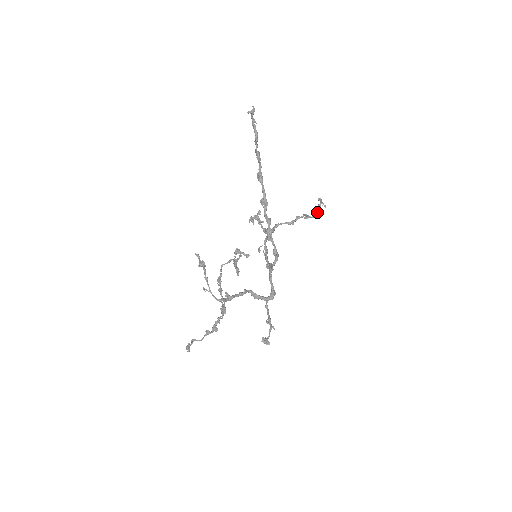
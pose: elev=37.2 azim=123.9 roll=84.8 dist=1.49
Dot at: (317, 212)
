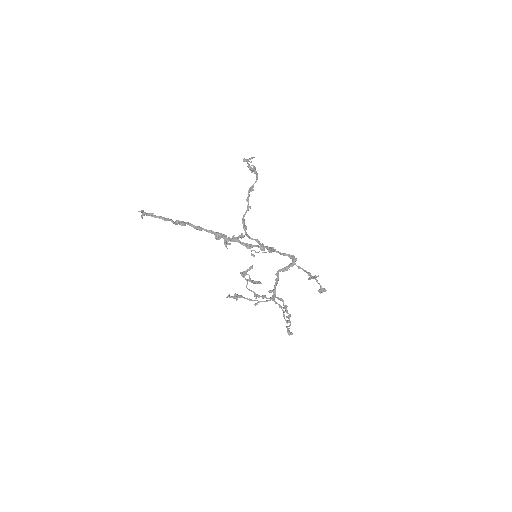
Dot at: occluded
